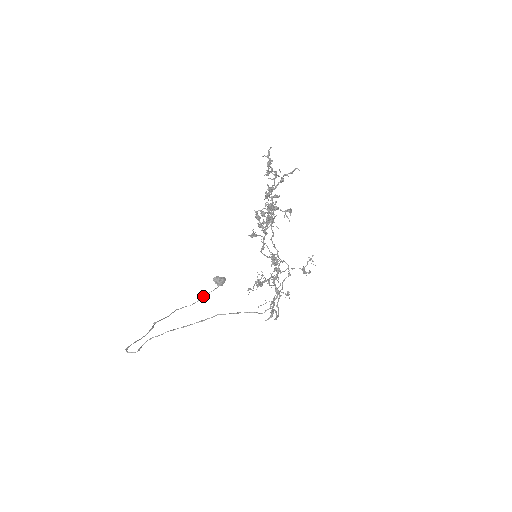
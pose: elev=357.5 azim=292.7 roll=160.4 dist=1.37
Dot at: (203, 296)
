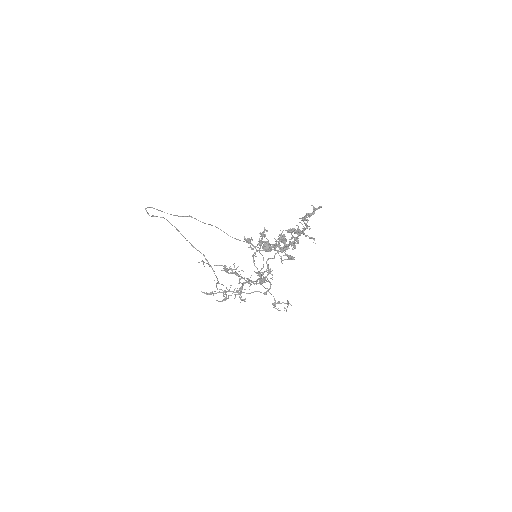
Dot at: (244, 241)
